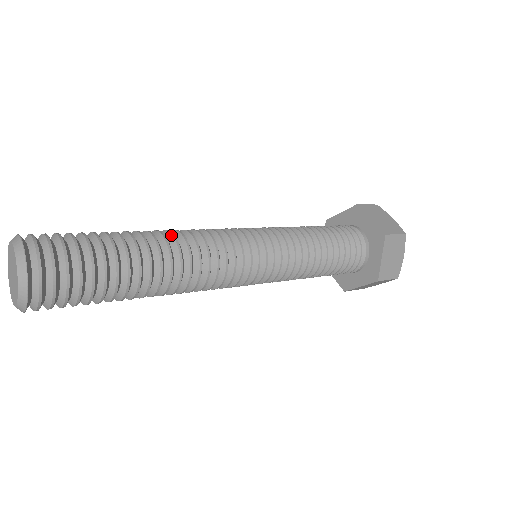
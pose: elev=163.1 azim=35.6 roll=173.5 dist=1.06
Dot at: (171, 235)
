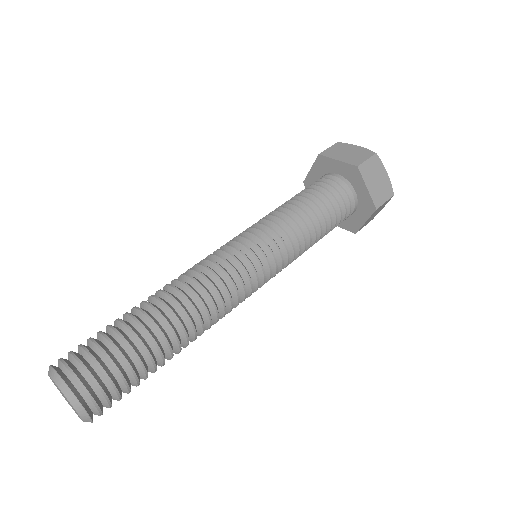
Dot at: (192, 308)
